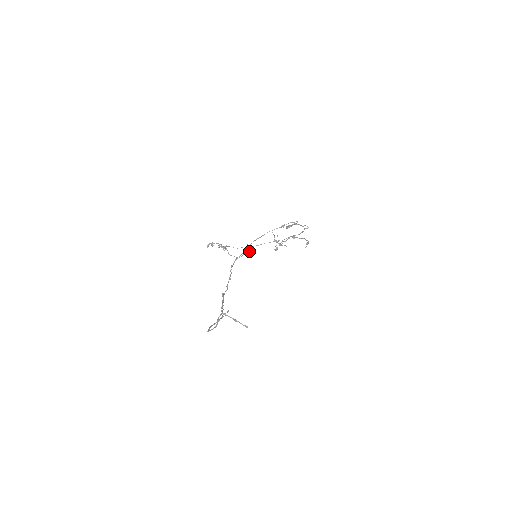
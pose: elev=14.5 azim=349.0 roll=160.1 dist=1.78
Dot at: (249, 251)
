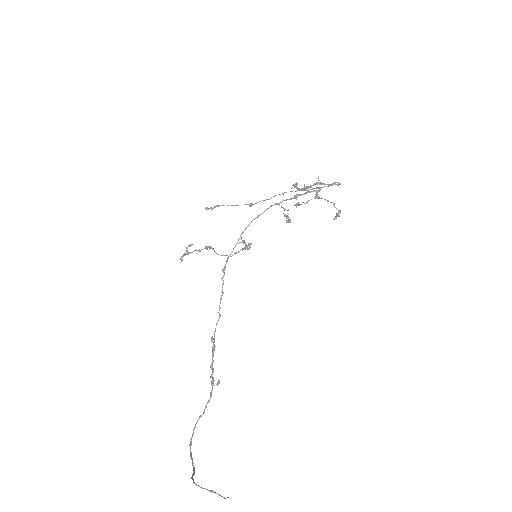
Dot at: (245, 249)
